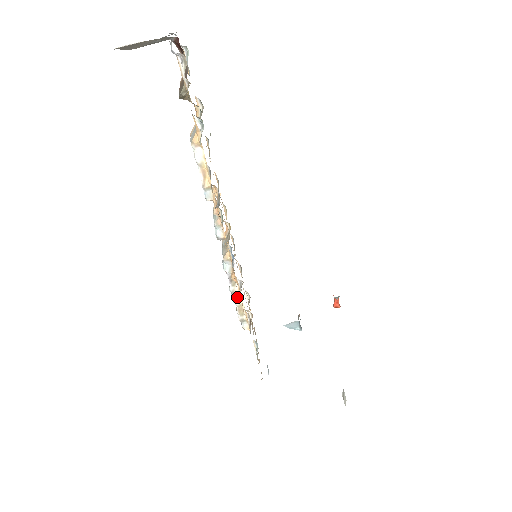
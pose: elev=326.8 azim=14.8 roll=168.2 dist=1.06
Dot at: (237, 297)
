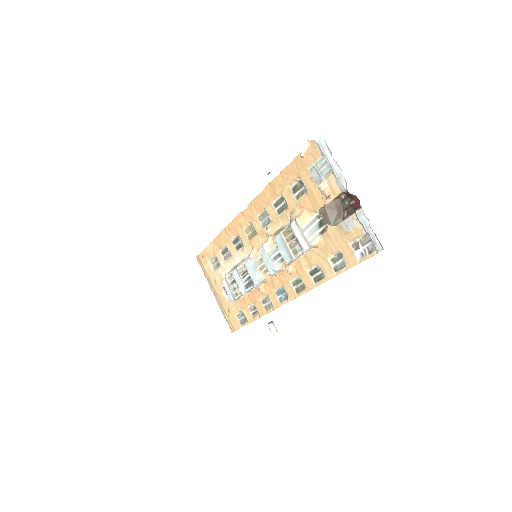
Dot at: (247, 292)
